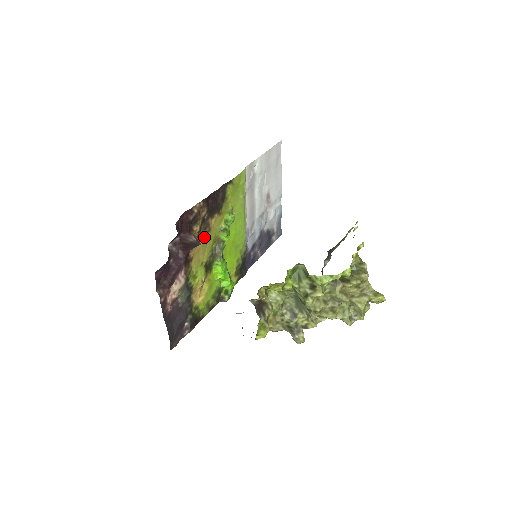
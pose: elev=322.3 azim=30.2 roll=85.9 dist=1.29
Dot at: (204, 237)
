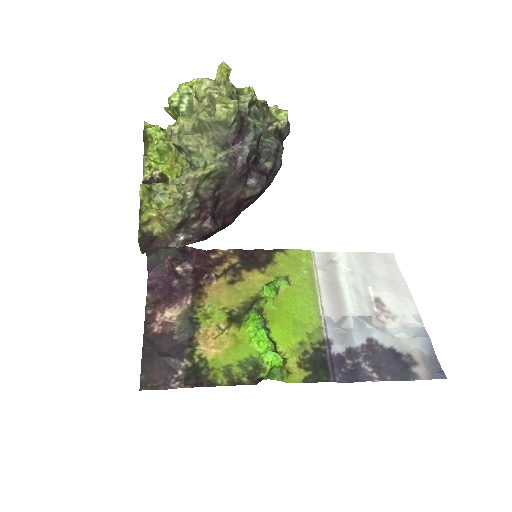
Dot at: (233, 285)
